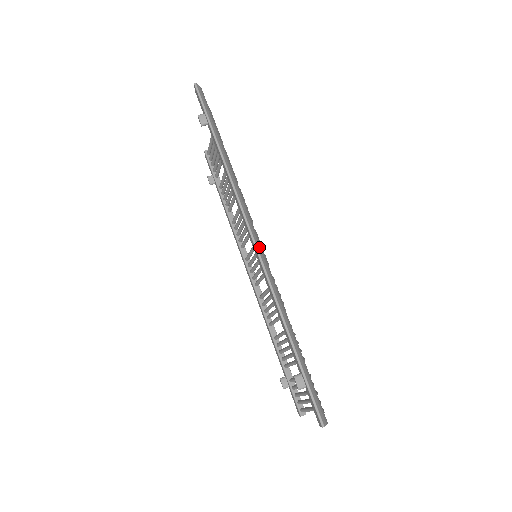
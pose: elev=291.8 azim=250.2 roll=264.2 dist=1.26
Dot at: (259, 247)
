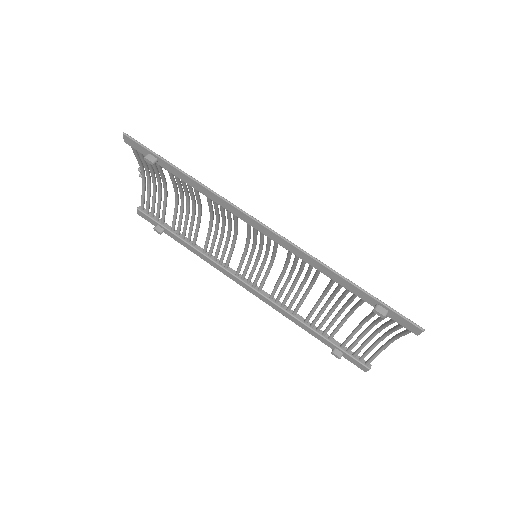
Dot at: (273, 230)
